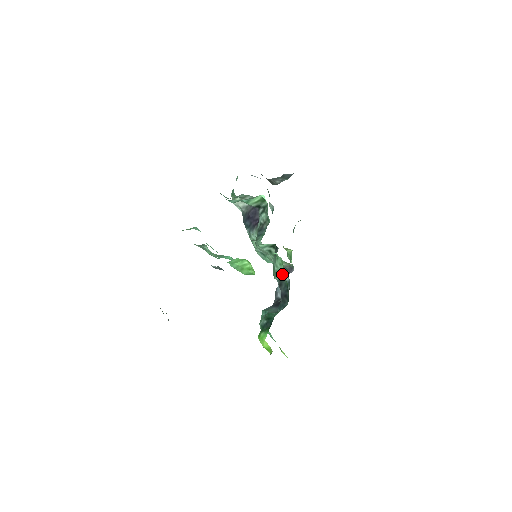
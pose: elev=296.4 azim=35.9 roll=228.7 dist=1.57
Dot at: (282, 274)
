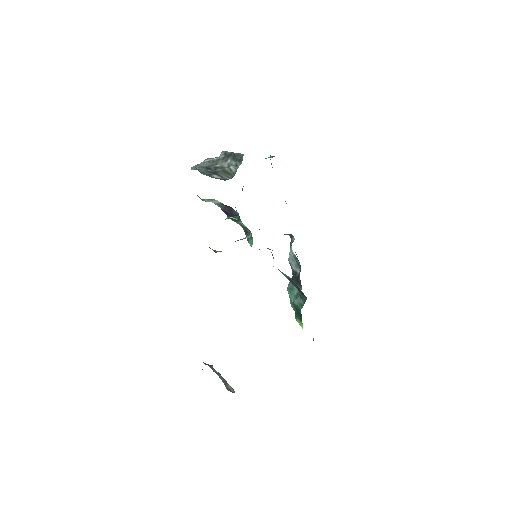
Dot at: (288, 277)
